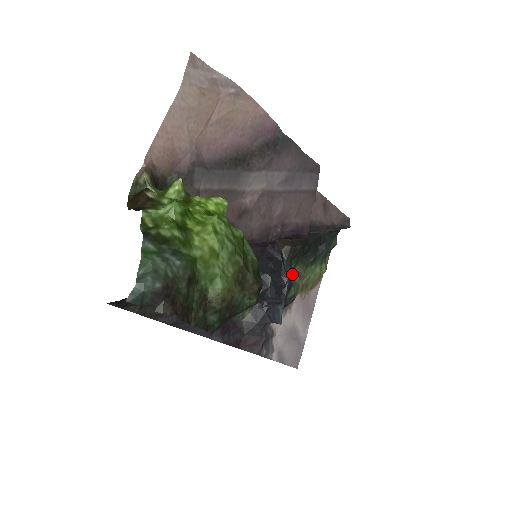
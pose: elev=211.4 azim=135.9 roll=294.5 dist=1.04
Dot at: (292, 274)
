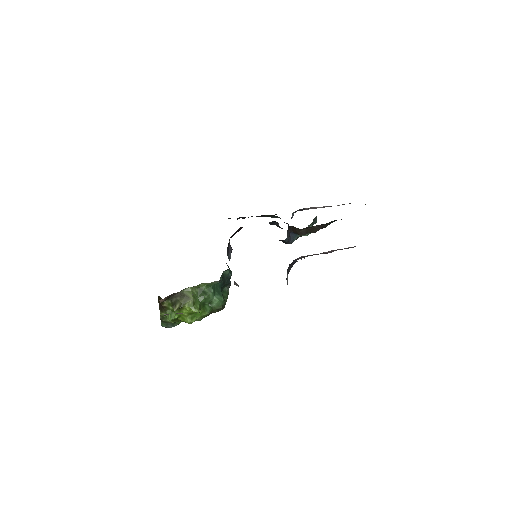
Dot at: occluded
